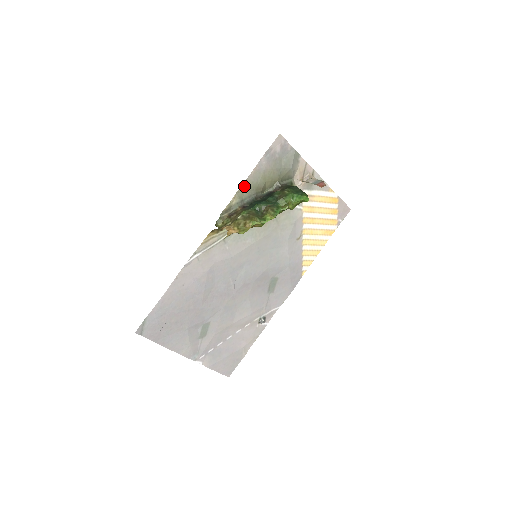
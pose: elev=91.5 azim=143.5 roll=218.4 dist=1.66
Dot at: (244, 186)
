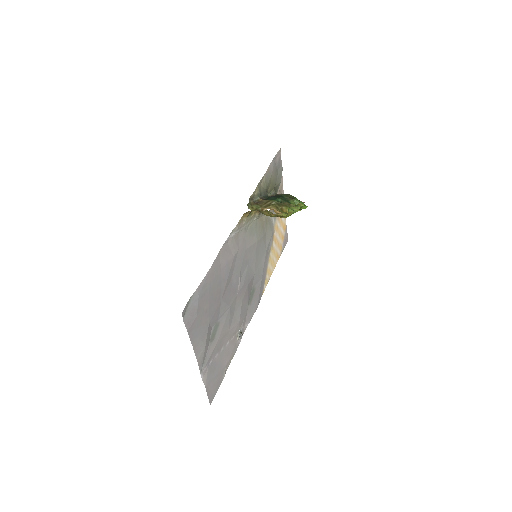
Dot at: (261, 181)
